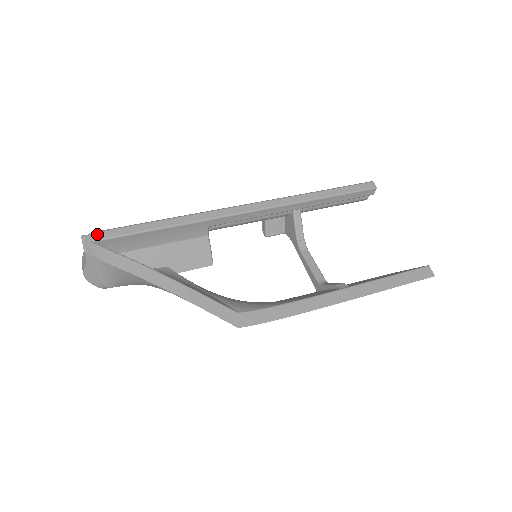
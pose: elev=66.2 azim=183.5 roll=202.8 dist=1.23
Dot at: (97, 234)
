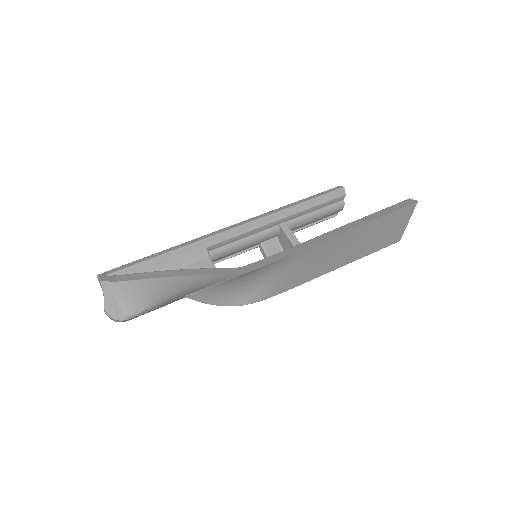
Dot at: (110, 271)
